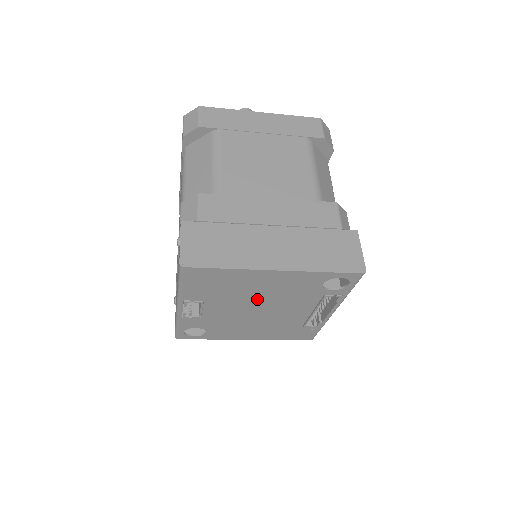
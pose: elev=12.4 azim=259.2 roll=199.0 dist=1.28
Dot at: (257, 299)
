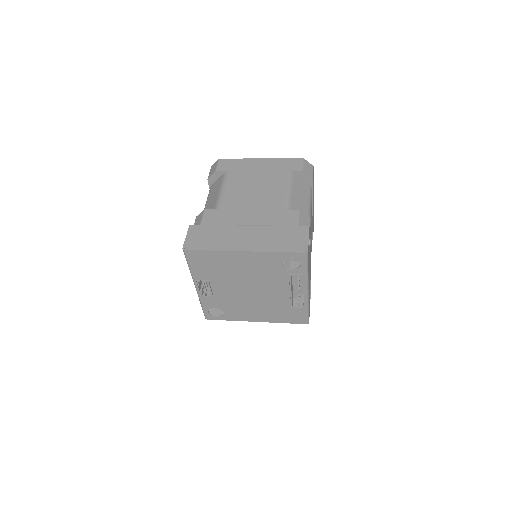
Dot at: (244, 279)
